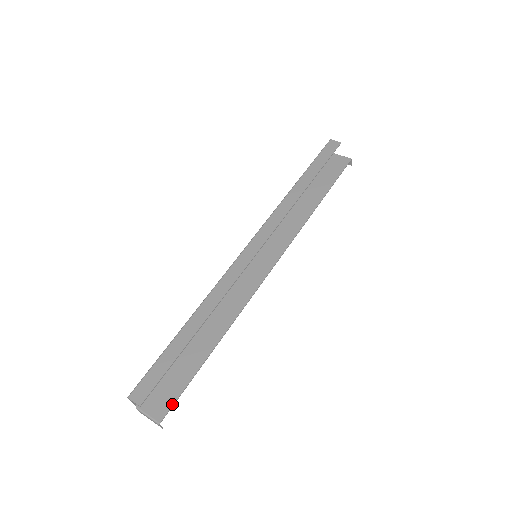
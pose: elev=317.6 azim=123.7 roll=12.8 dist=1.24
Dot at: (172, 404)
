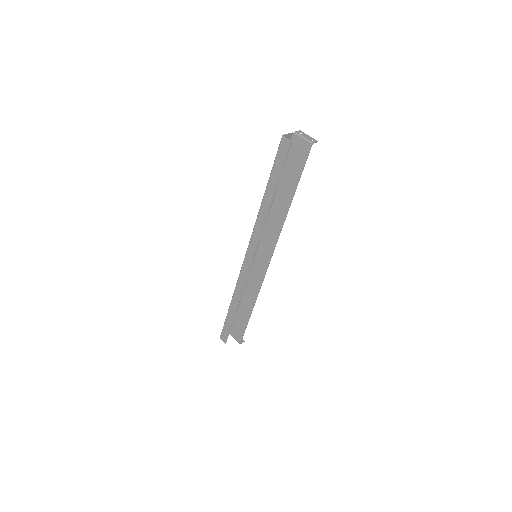
Dot at: (242, 337)
